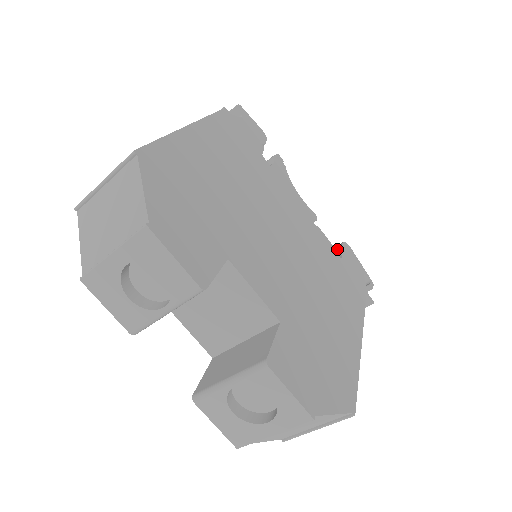
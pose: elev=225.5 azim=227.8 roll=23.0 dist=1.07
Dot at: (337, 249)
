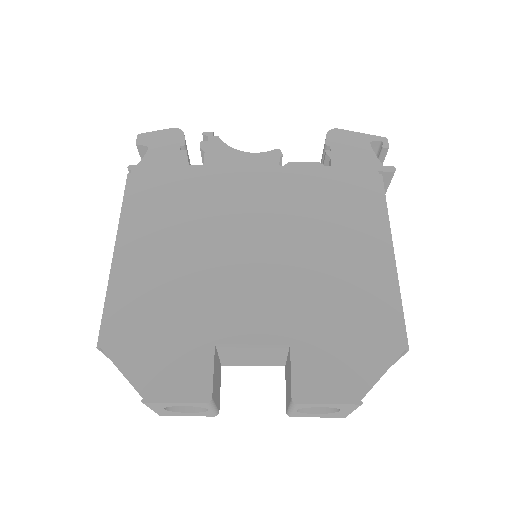
Dot at: occluded
